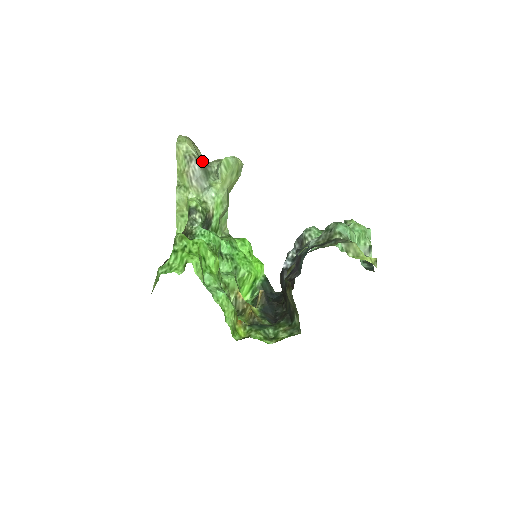
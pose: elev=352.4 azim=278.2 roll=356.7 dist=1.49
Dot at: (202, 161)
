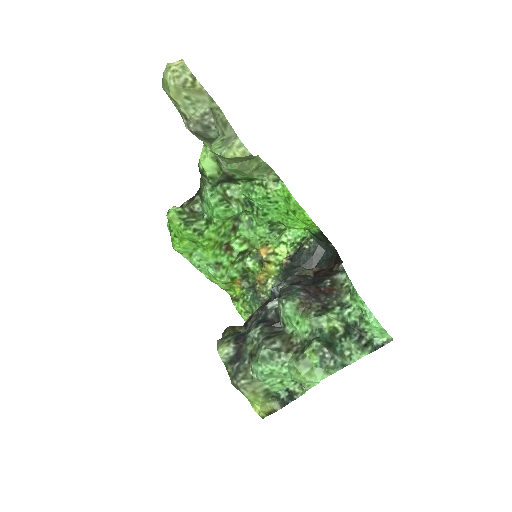
Dot at: (198, 124)
